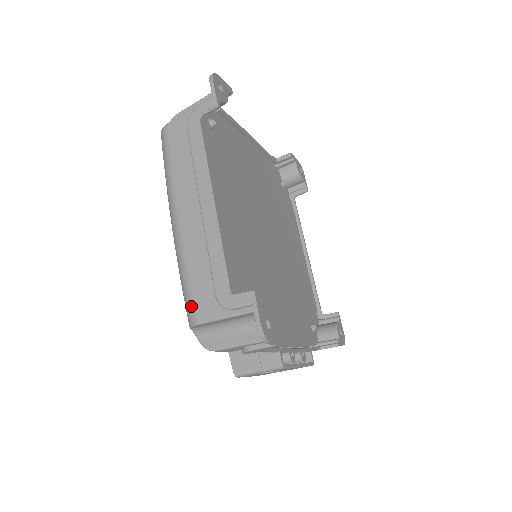
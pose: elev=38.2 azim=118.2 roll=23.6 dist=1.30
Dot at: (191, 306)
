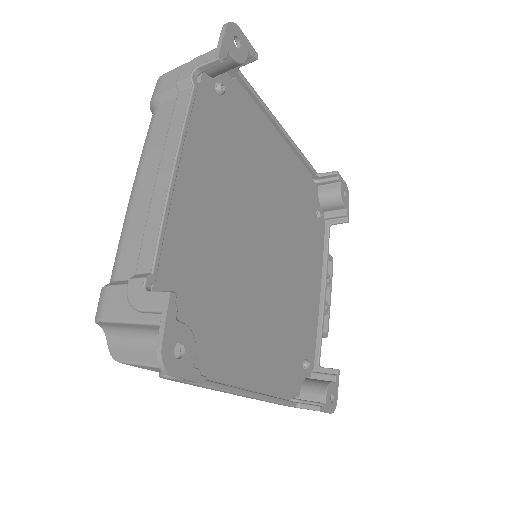
Dot at: occluded
